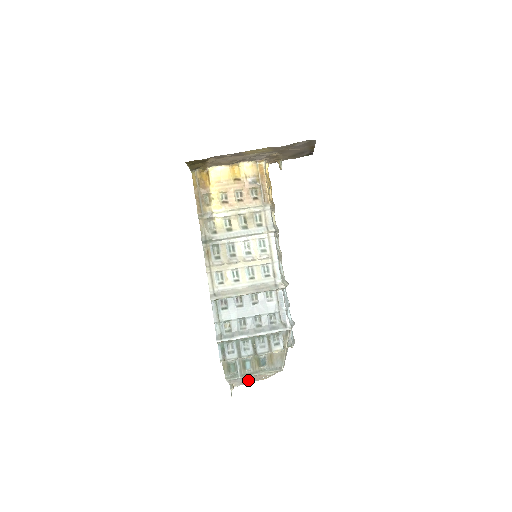
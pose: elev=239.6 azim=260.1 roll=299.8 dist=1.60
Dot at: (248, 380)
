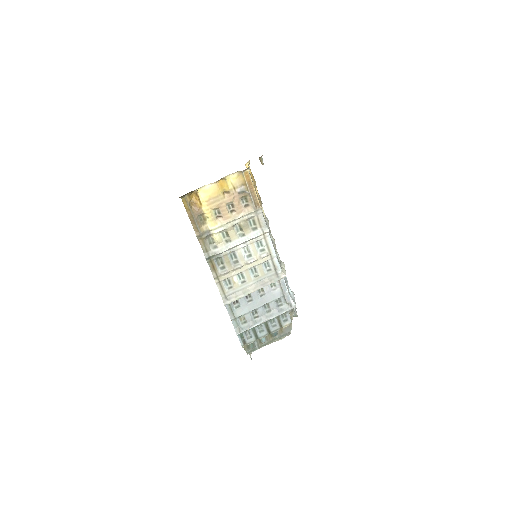
Dot at: occluded
